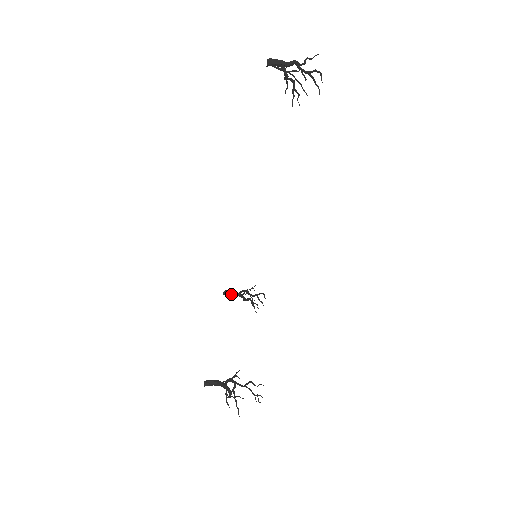
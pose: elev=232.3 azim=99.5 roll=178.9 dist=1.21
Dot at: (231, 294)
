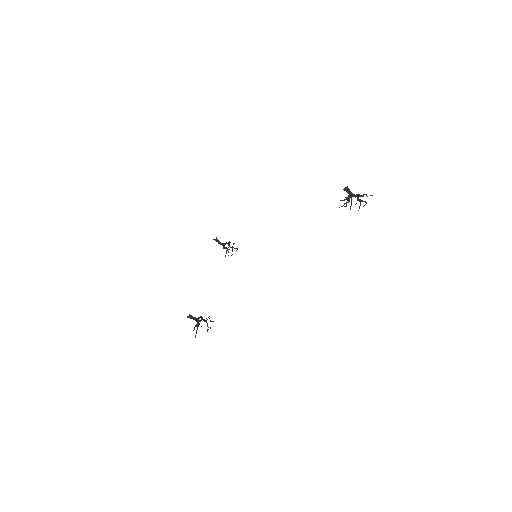
Dot at: (219, 242)
